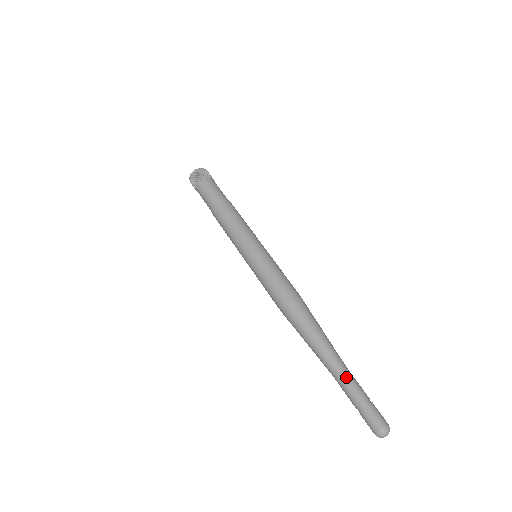
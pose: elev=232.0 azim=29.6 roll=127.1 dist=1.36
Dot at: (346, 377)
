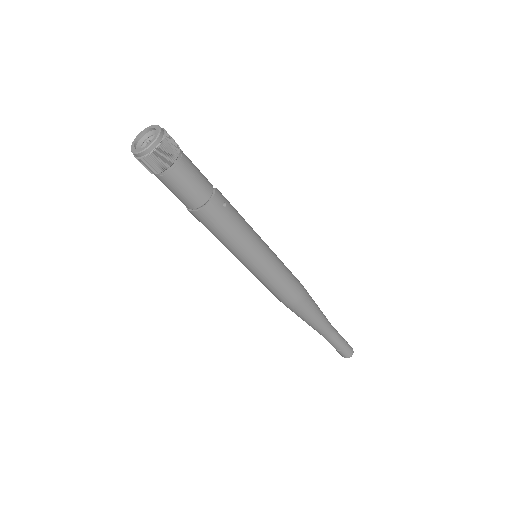
Dot at: (334, 338)
